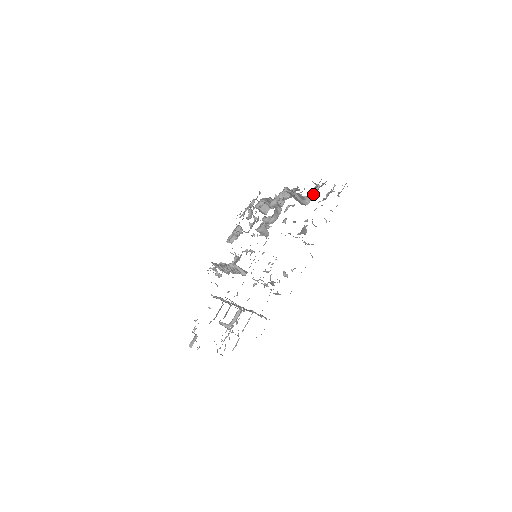
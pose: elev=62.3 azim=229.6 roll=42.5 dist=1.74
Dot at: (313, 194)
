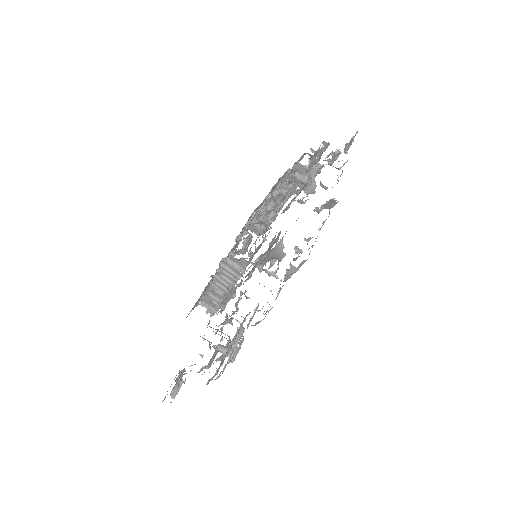
Dot at: (315, 172)
